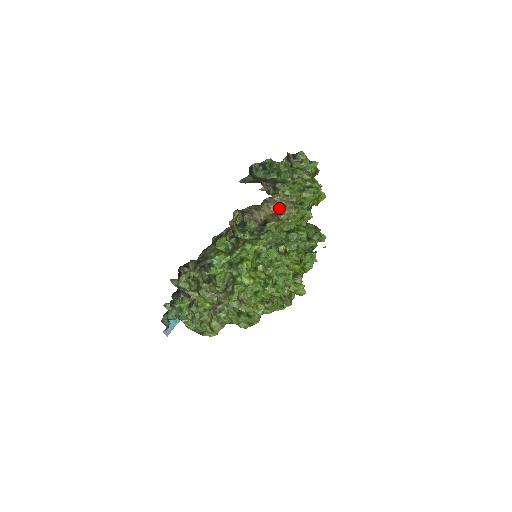
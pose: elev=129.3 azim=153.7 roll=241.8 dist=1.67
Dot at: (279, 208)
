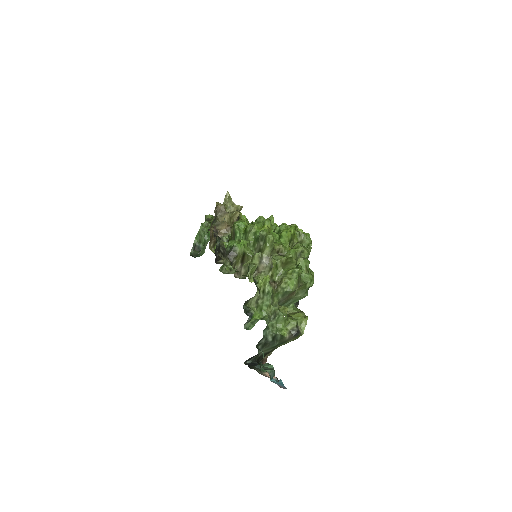
Dot at: (228, 213)
